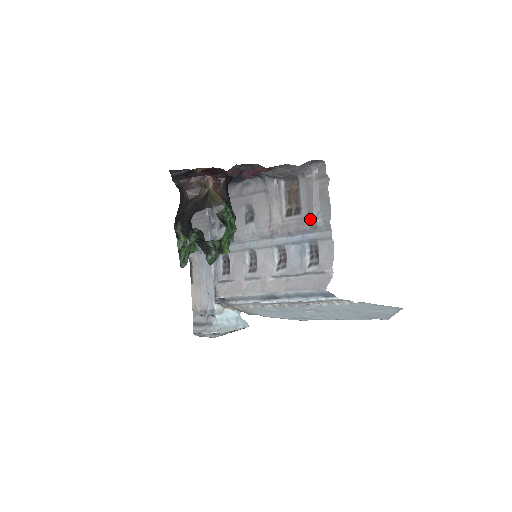
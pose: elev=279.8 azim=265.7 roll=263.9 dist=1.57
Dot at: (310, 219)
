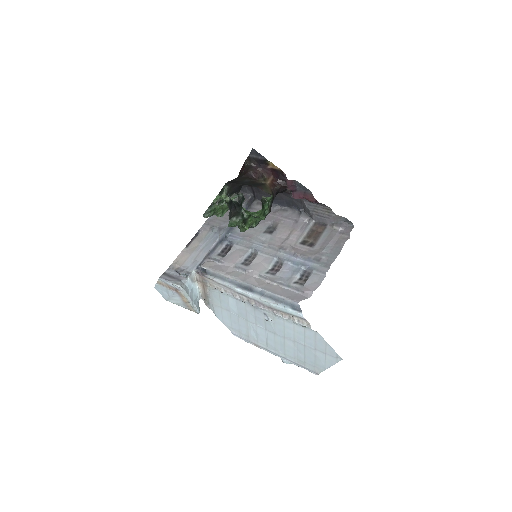
Dot at: (318, 253)
